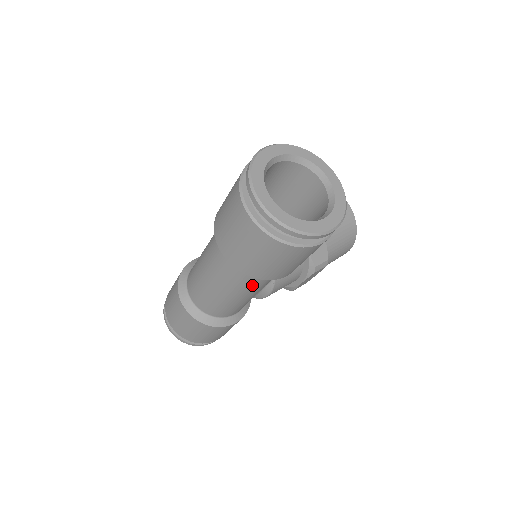
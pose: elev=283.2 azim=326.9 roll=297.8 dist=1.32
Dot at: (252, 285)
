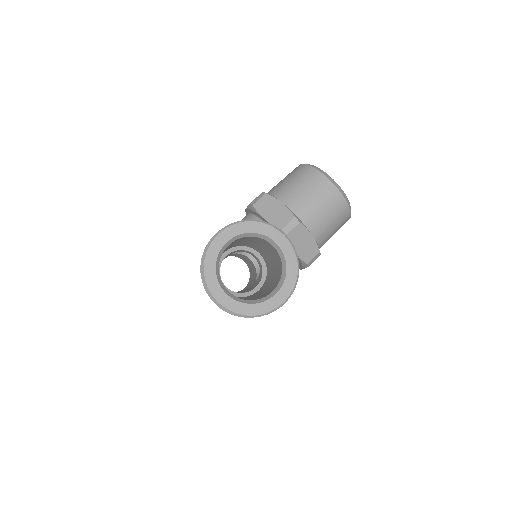
Dot at: occluded
